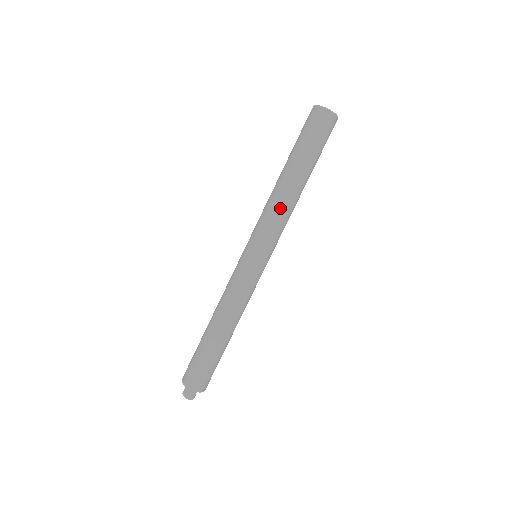
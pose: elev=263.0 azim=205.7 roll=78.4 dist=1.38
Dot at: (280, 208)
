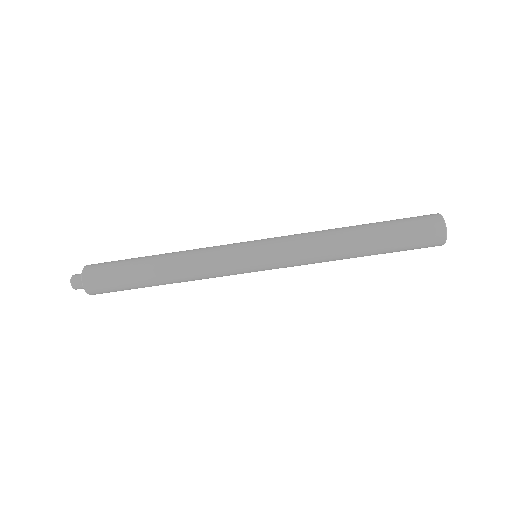
Dot at: (318, 240)
